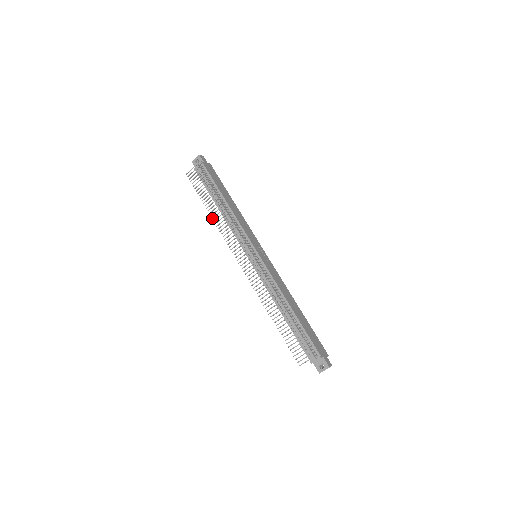
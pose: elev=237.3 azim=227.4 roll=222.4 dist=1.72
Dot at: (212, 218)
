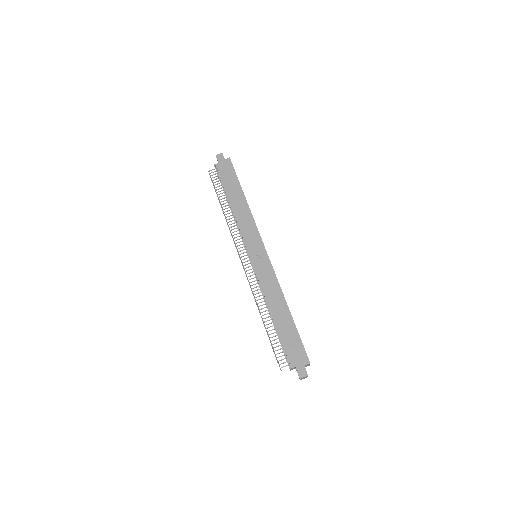
Dot at: occluded
